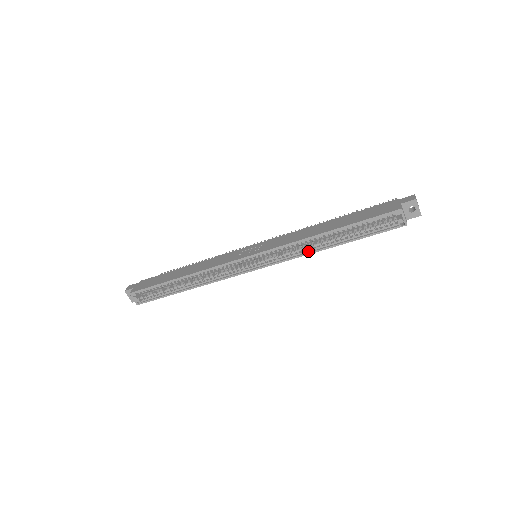
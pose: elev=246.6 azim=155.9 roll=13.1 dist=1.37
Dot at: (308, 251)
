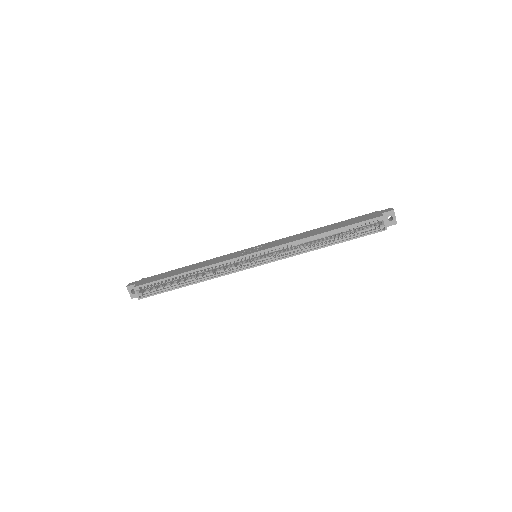
Dot at: (304, 250)
